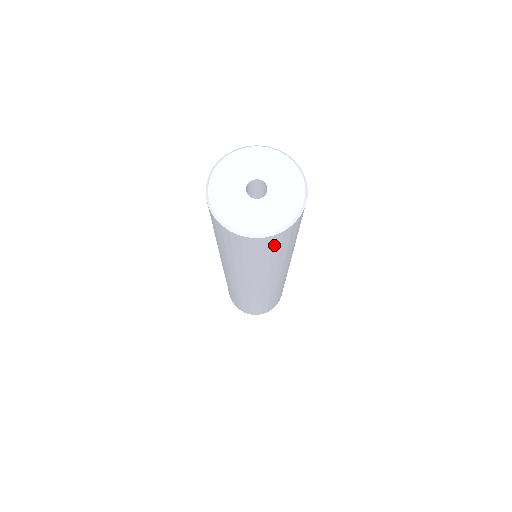
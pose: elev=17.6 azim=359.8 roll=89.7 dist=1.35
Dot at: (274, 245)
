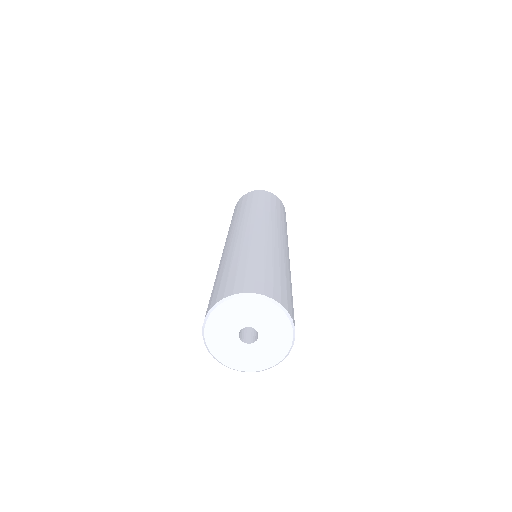
Dot at: occluded
